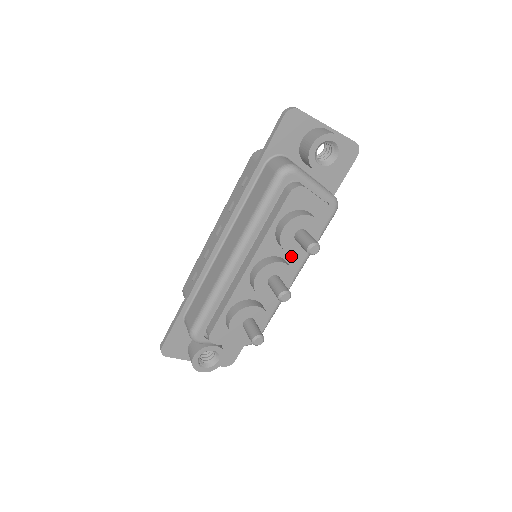
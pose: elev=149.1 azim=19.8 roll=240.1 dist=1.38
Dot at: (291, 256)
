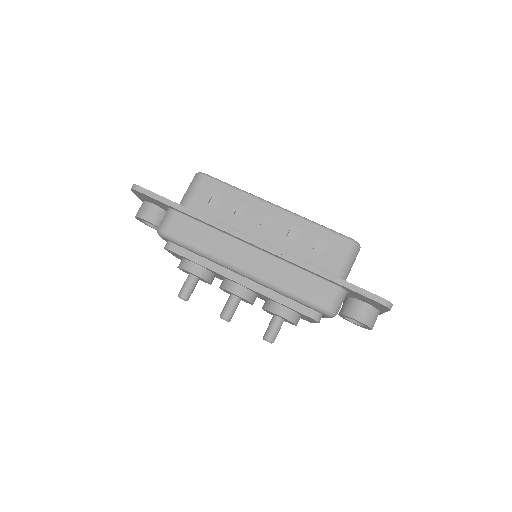
Dot at: (263, 298)
